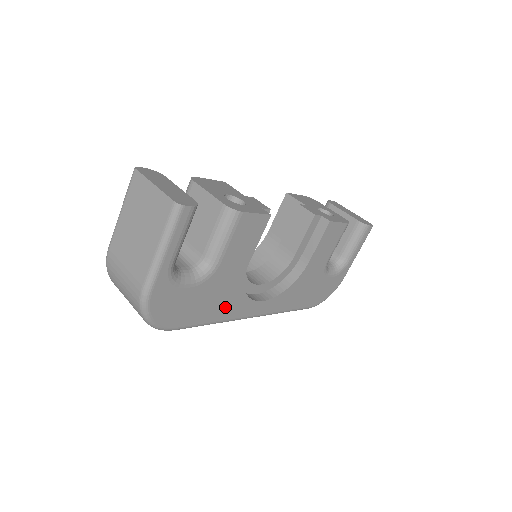
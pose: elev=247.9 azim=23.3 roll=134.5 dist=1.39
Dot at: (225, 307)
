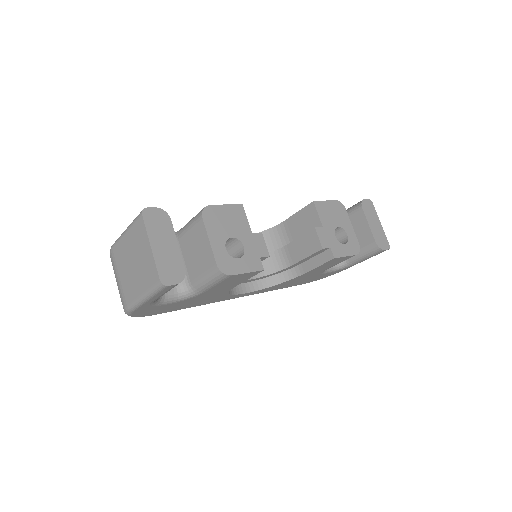
Dot at: (207, 301)
